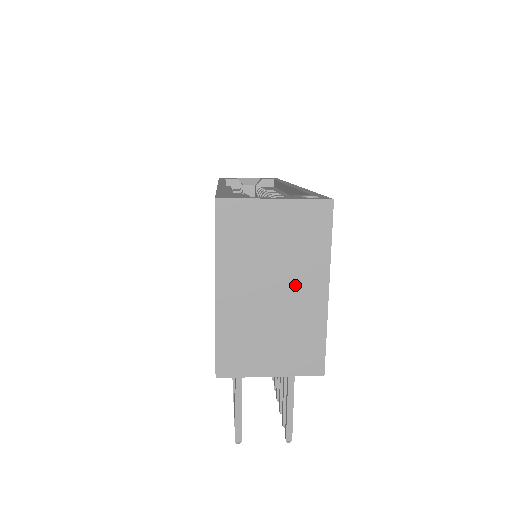
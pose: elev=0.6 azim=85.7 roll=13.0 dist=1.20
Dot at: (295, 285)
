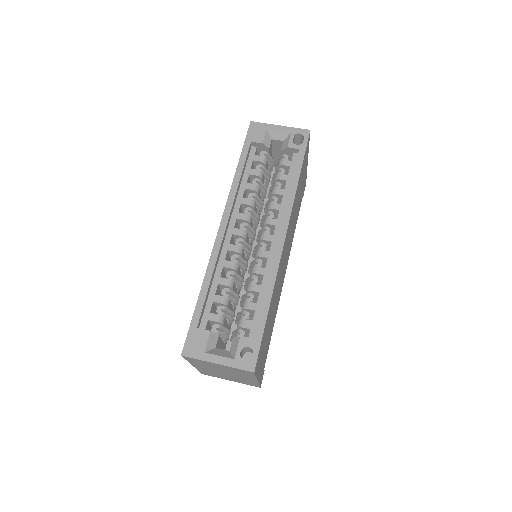
Dot at: (237, 376)
